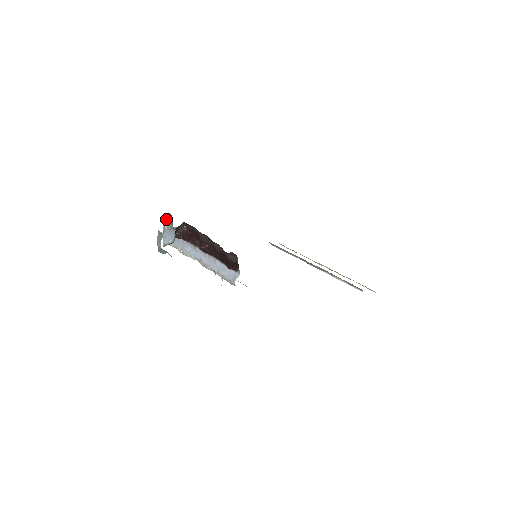
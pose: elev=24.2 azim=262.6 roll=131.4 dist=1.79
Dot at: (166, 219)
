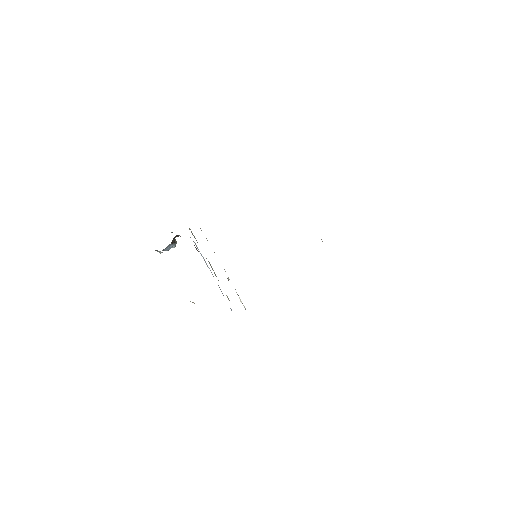
Dot at: (156, 250)
